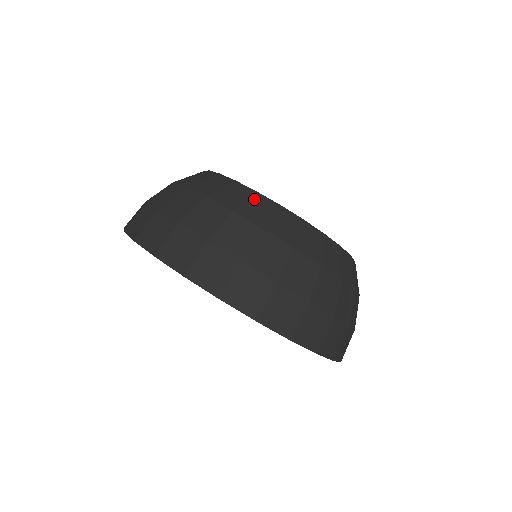
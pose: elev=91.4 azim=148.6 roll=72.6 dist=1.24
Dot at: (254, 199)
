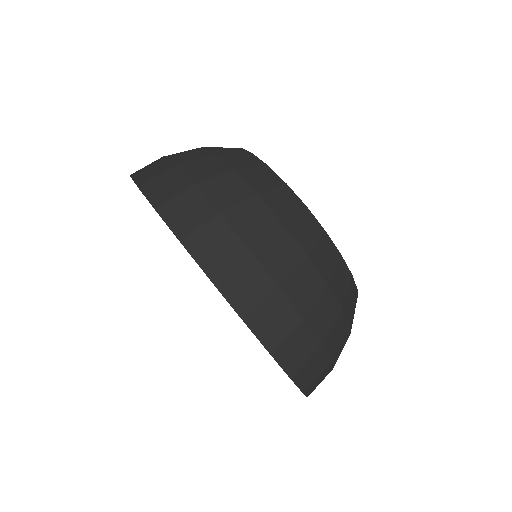
Dot at: (233, 148)
